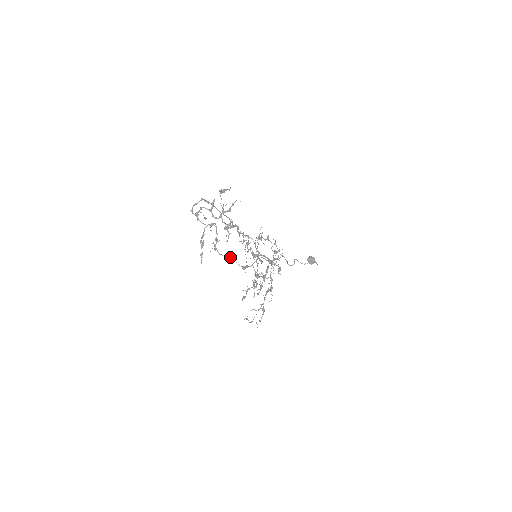
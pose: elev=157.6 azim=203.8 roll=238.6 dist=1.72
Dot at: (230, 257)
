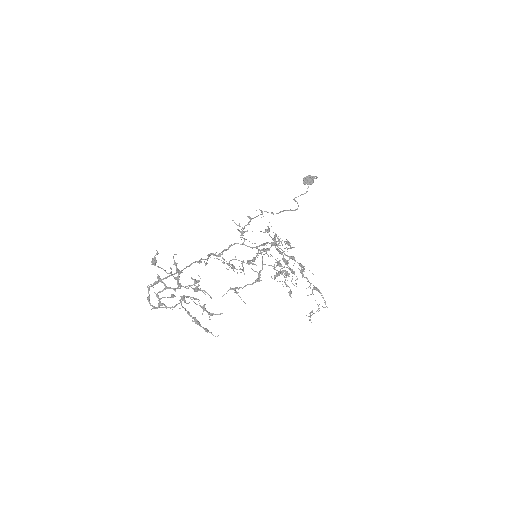
Dot at: (235, 291)
